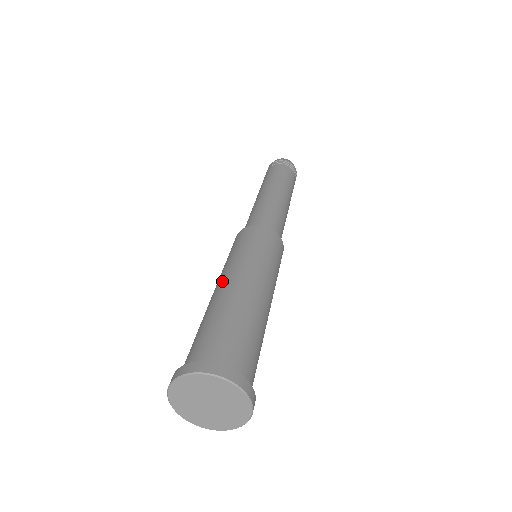
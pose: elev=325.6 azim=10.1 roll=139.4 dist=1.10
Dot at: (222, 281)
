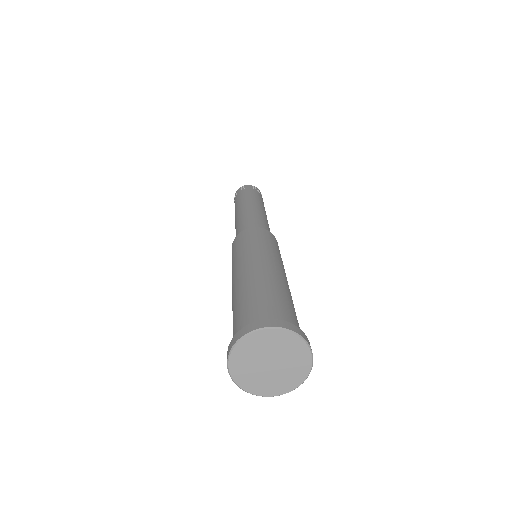
Dot at: (232, 285)
